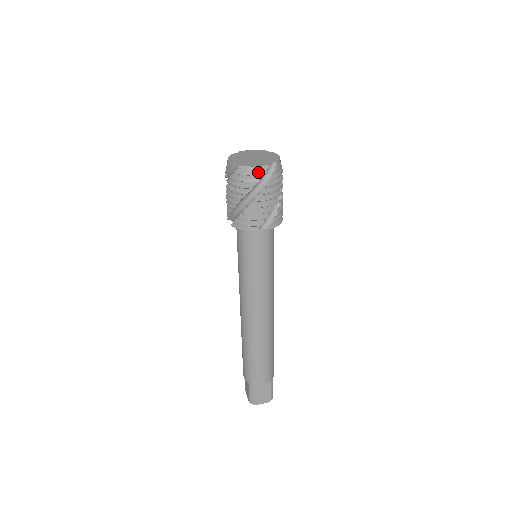
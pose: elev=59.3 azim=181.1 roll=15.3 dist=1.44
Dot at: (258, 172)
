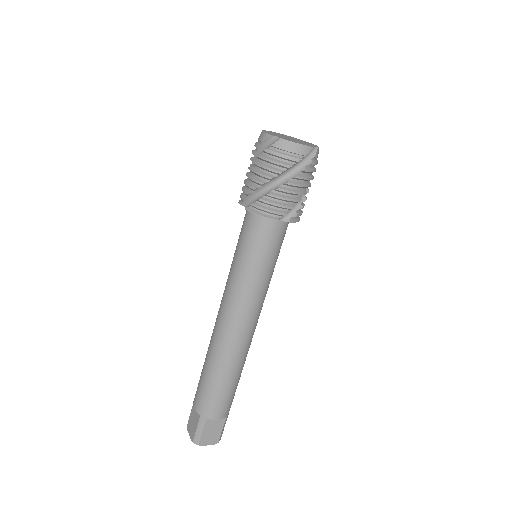
Dot at: (301, 151)
